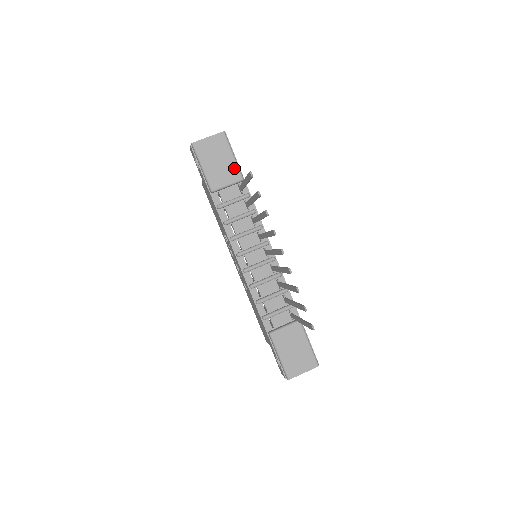
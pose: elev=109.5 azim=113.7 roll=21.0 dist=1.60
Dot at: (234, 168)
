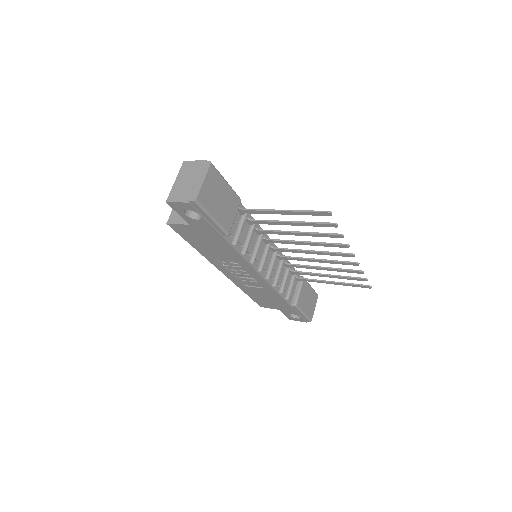
Dot at: (233, 195)
